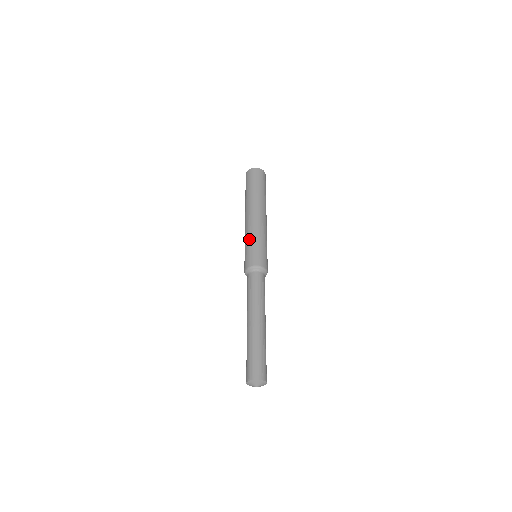
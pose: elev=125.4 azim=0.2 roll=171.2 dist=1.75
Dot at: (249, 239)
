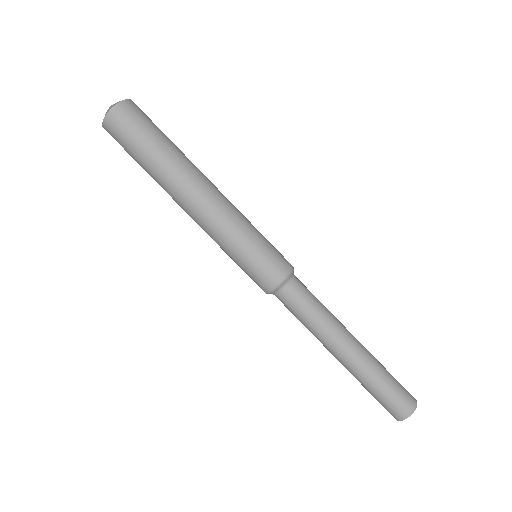
Dot at: (231, 247)
